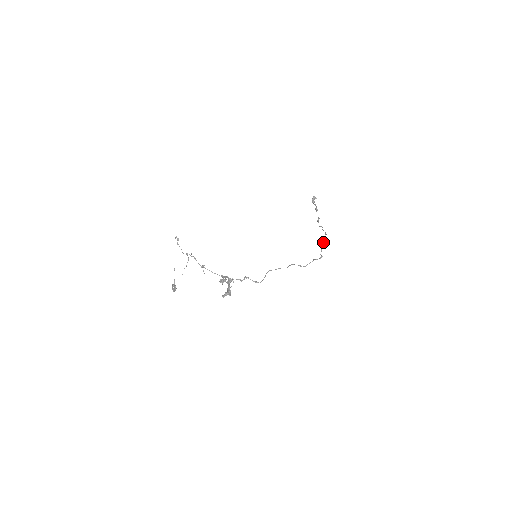
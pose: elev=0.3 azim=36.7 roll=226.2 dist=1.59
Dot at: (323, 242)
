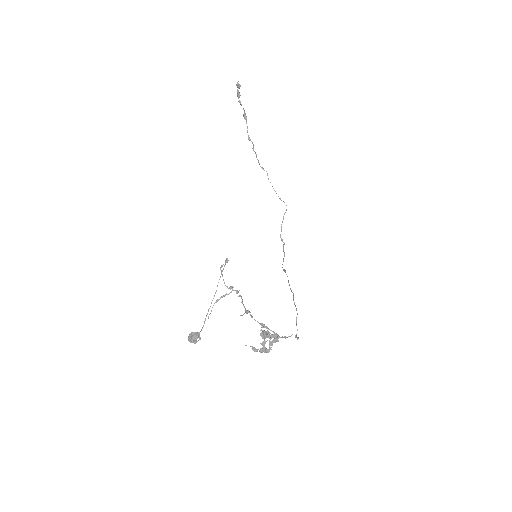
Dot at: occluded
